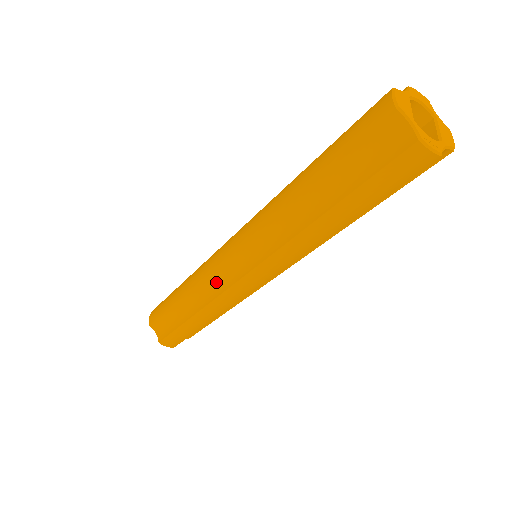
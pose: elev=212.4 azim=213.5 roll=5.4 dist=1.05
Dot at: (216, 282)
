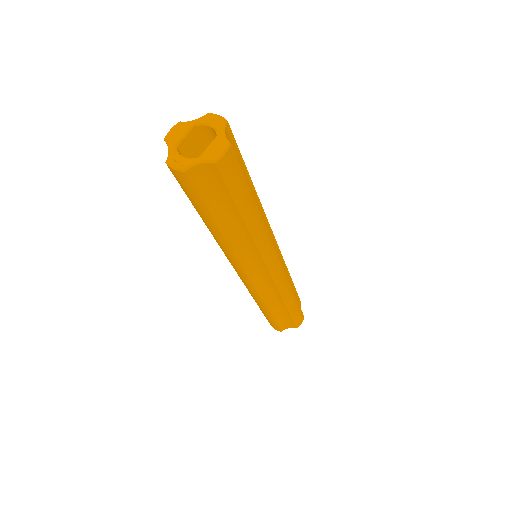
Dot at: occluded
